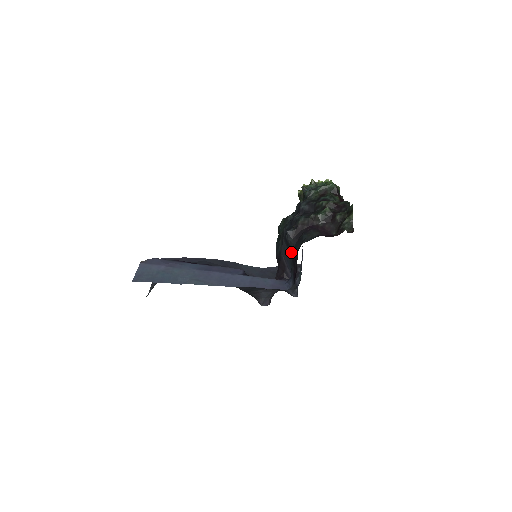
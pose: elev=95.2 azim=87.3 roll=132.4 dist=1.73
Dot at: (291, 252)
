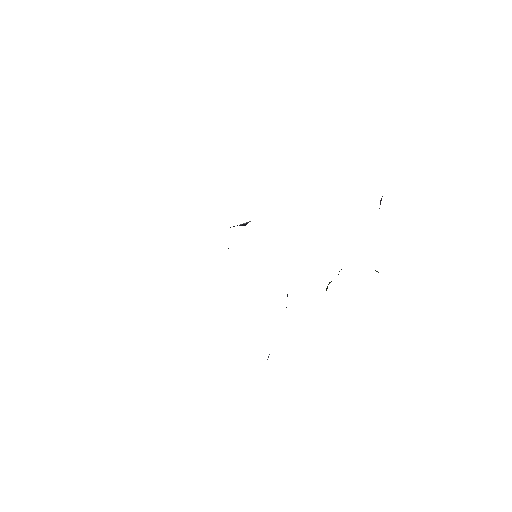
Dot at: occluded
